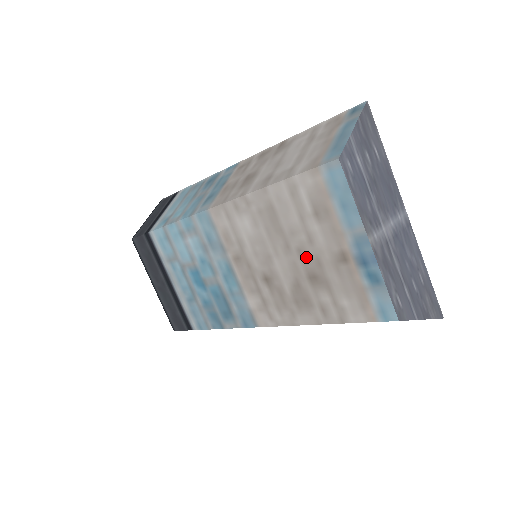
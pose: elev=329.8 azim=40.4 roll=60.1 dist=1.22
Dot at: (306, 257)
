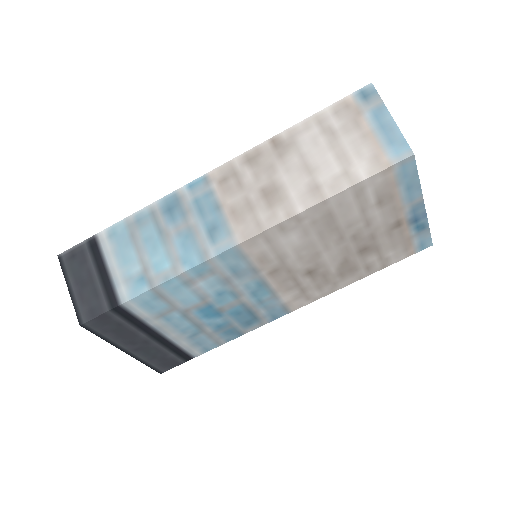
Dot at: (360, 238)
